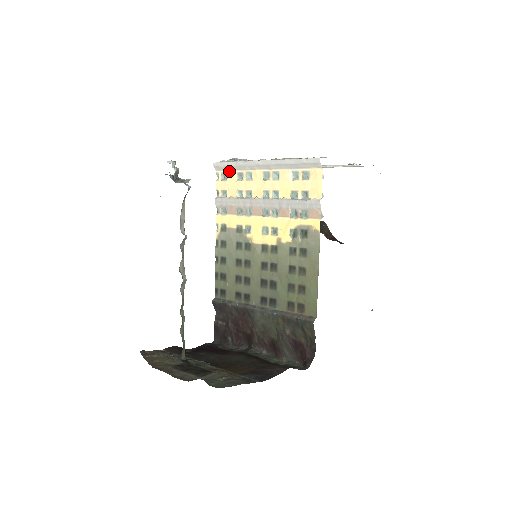
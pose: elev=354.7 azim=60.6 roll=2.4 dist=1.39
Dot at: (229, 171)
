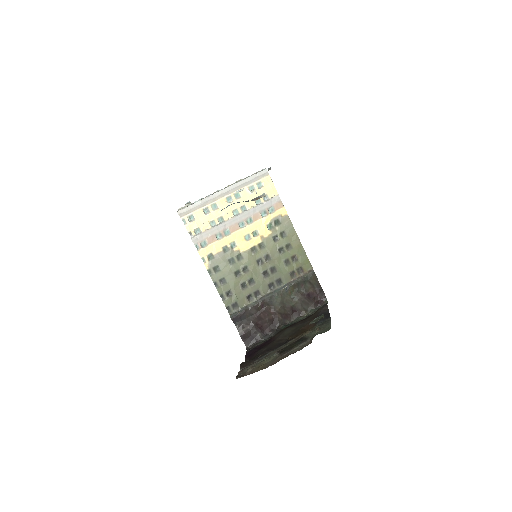
Dot at: (194, 212)
